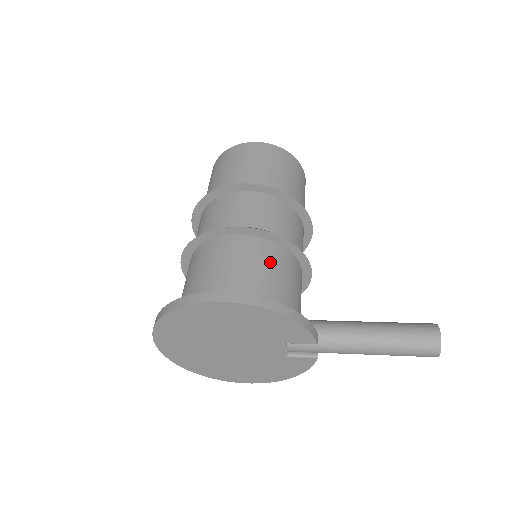
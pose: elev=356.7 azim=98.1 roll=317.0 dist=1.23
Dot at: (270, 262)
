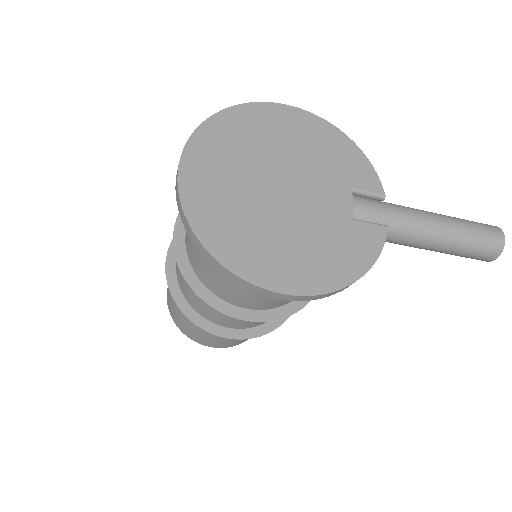
Dot at: occluded
